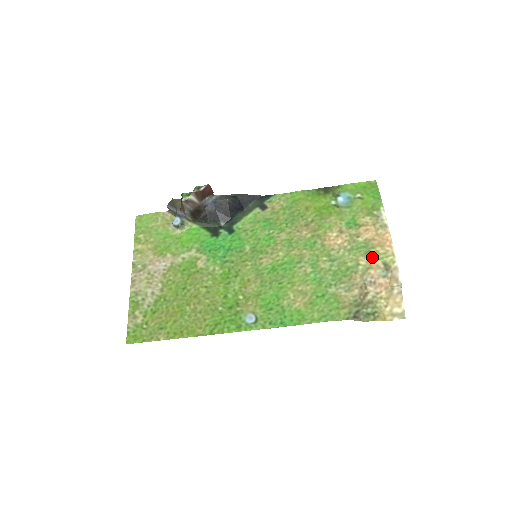
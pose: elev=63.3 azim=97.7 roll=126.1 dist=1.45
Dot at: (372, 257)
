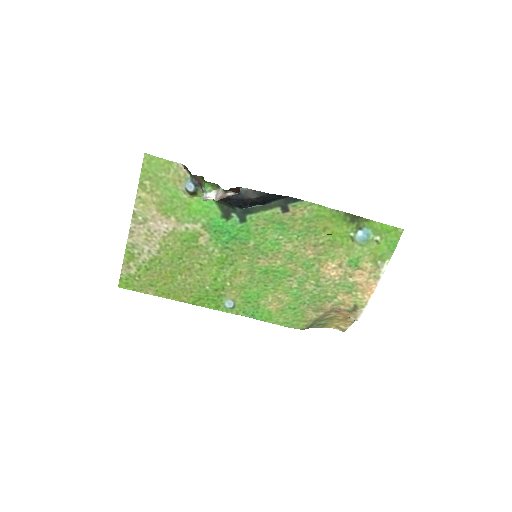
Dot at: (350, 298)
